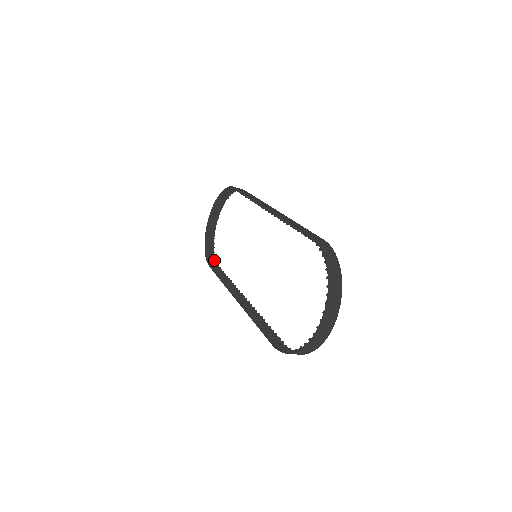
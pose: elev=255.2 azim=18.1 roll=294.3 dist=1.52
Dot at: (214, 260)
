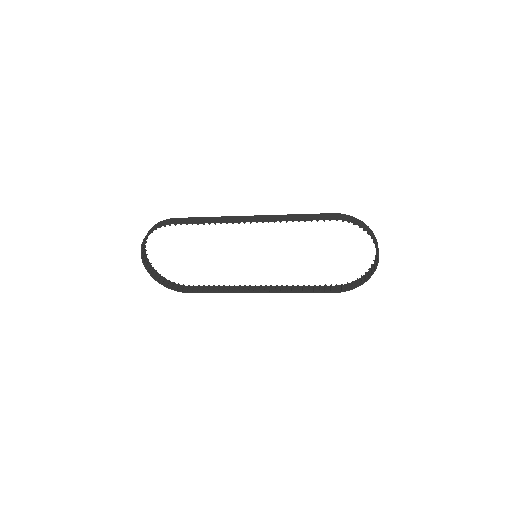
Dot at: (179, 285)
